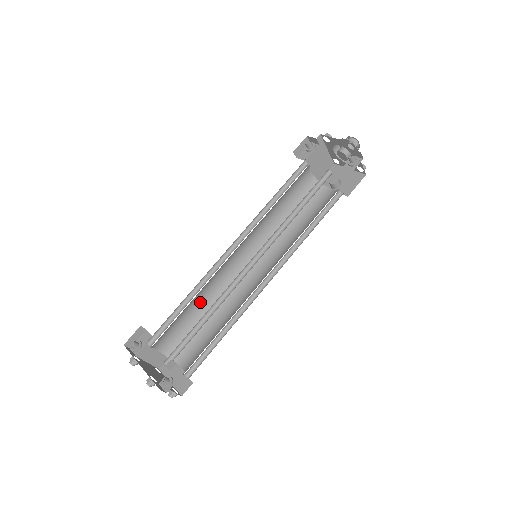
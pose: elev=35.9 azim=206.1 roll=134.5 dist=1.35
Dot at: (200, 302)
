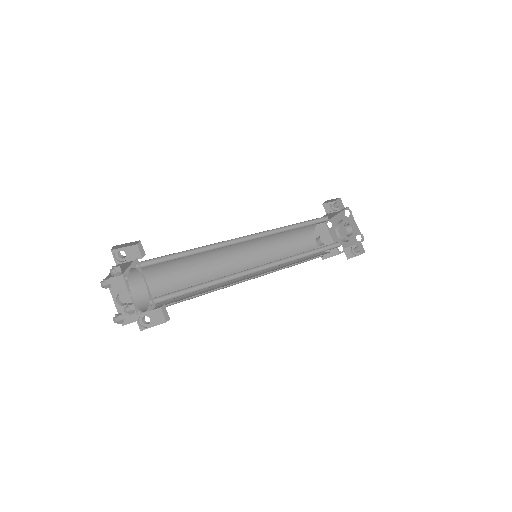
Dot at: occluded
